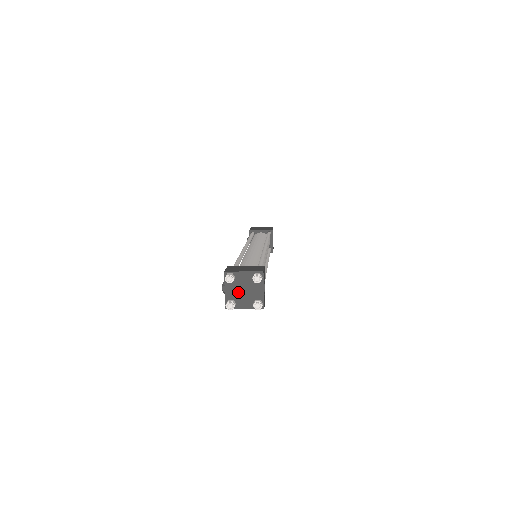
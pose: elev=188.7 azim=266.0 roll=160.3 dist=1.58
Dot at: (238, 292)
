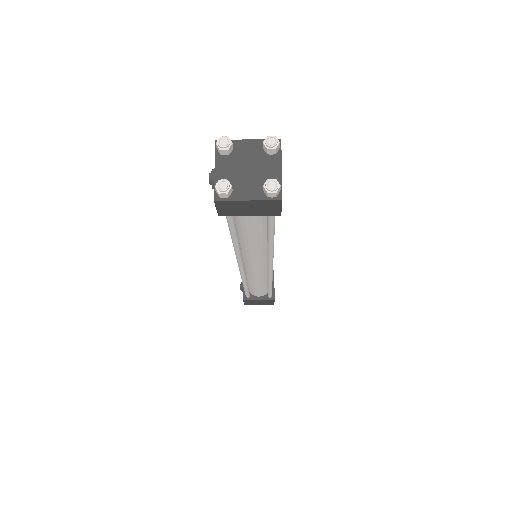
Dot at: (237, 172)
